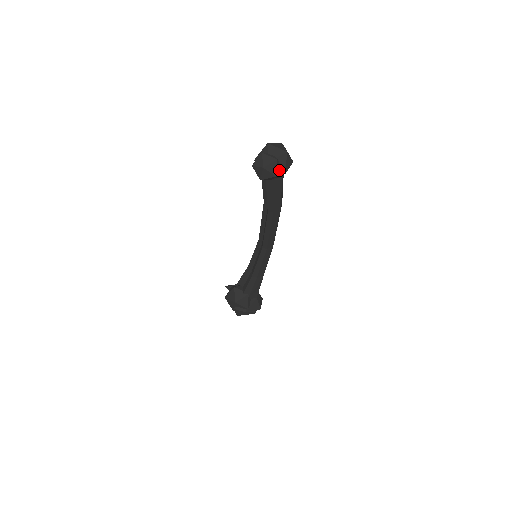
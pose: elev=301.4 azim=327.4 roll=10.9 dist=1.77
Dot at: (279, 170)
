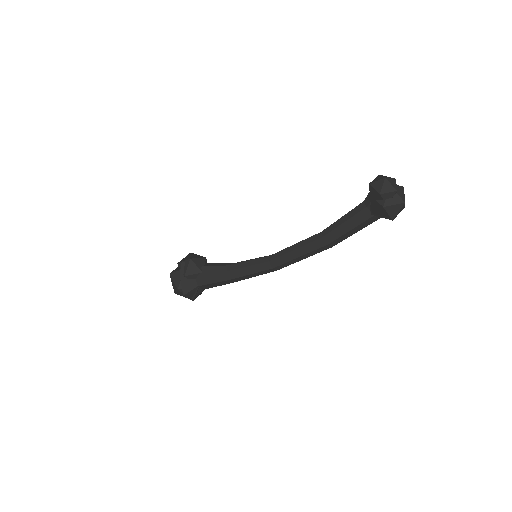
Dot at: (385, 199)
